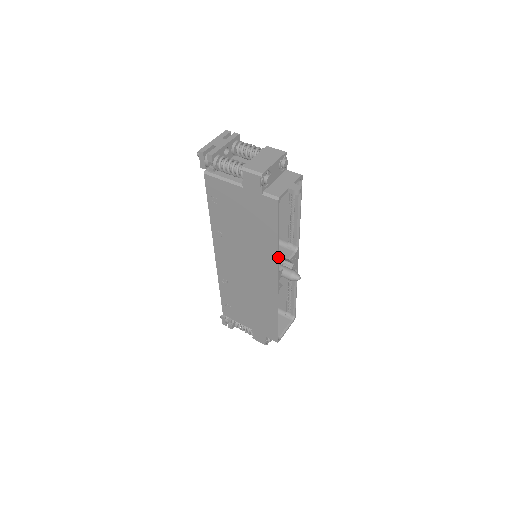
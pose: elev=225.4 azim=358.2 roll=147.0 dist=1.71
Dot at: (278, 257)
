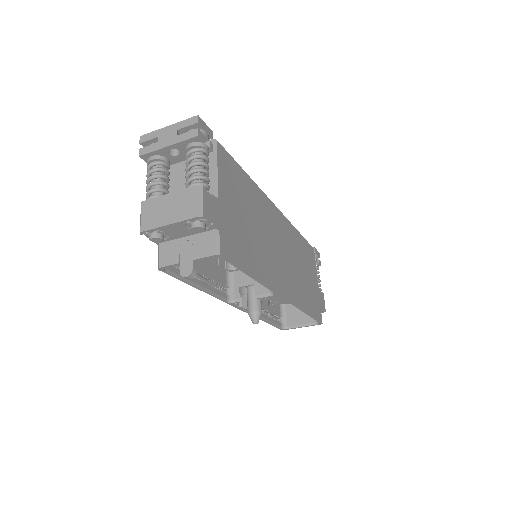
Dot at: (214, 296)
